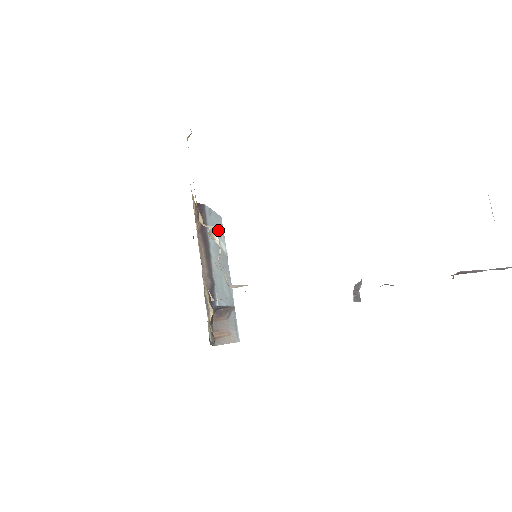
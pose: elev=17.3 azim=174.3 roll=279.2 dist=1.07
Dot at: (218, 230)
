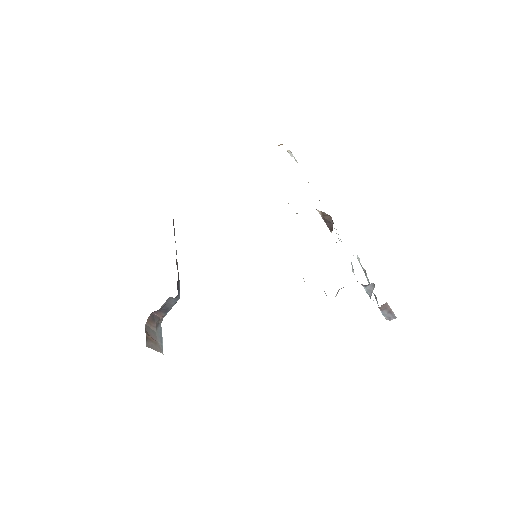
Dot at: occluded
